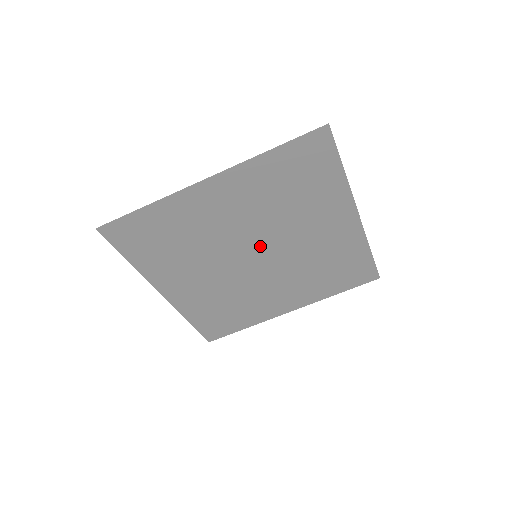
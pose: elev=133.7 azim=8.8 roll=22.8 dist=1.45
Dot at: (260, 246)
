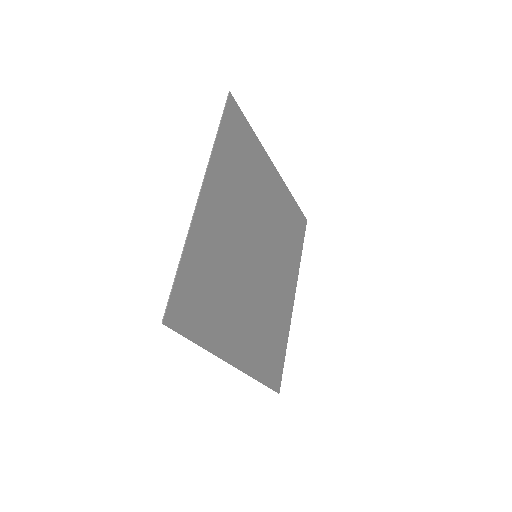
Dot at: (253, 242)
